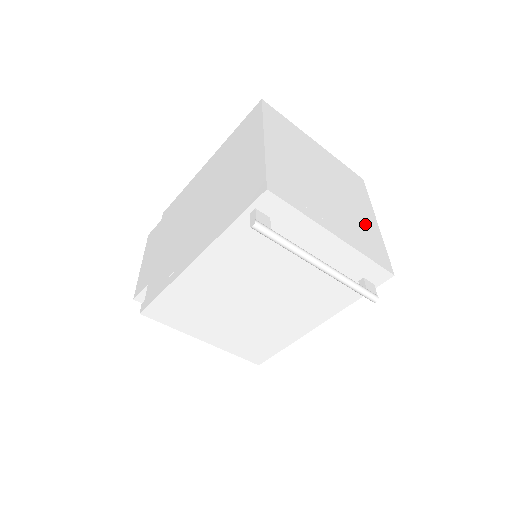
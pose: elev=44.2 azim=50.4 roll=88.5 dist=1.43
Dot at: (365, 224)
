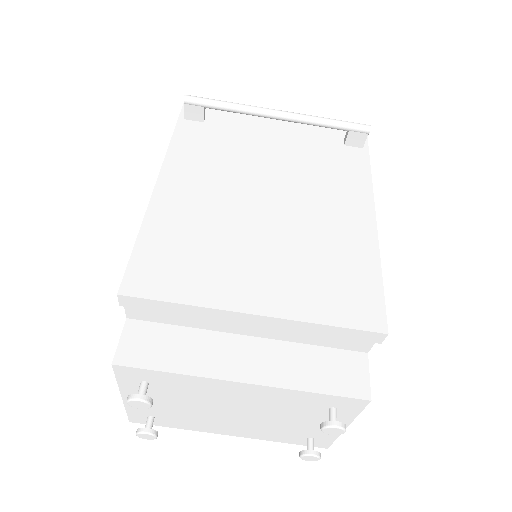
Dot at: occluded
